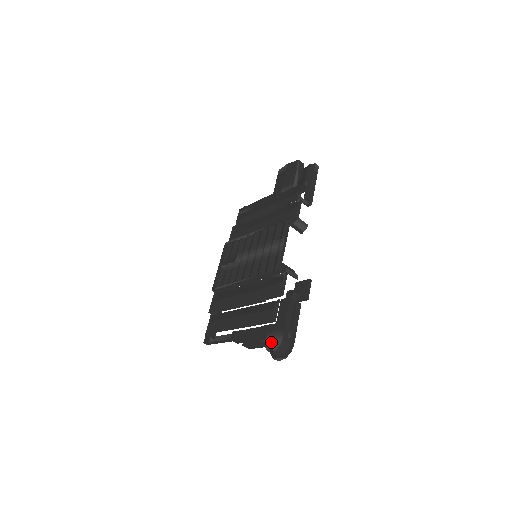
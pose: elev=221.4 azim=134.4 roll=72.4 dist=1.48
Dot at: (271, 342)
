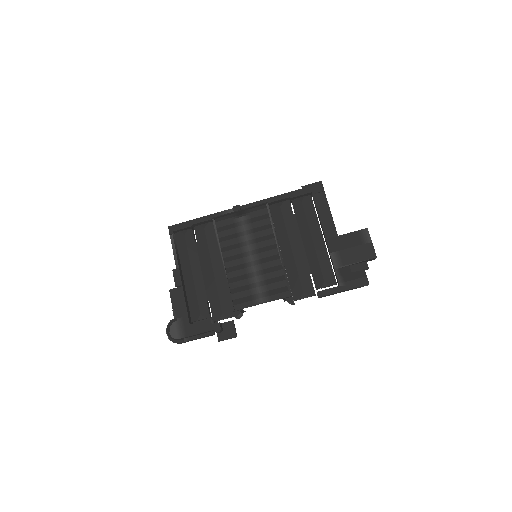
Dot at: (174, 327)
